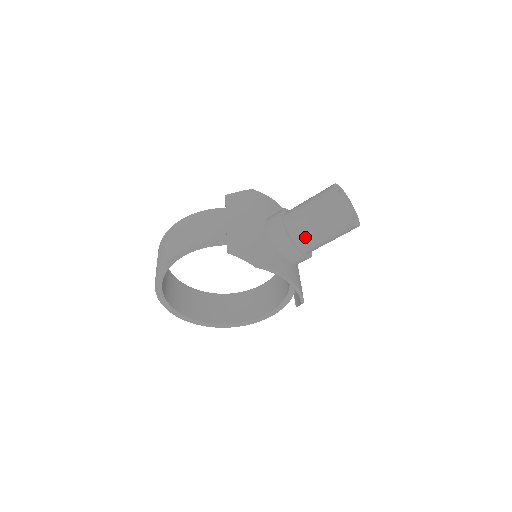
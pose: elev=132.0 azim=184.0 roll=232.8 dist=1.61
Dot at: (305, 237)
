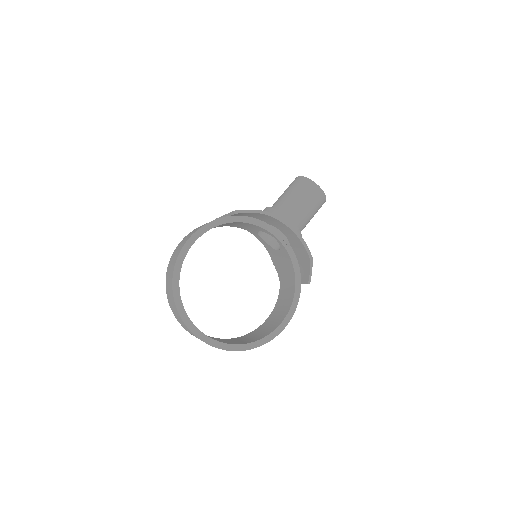
Dot at: (290, 208)
